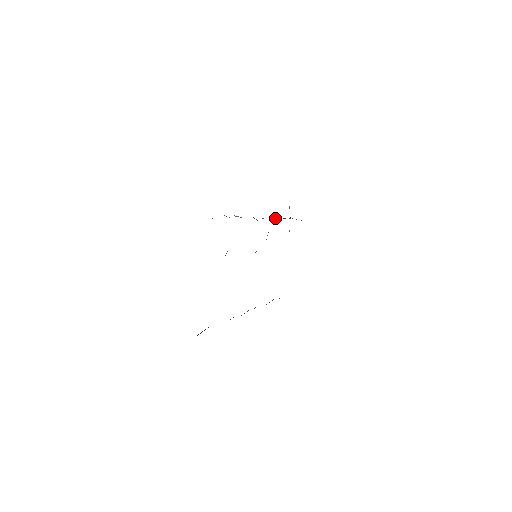
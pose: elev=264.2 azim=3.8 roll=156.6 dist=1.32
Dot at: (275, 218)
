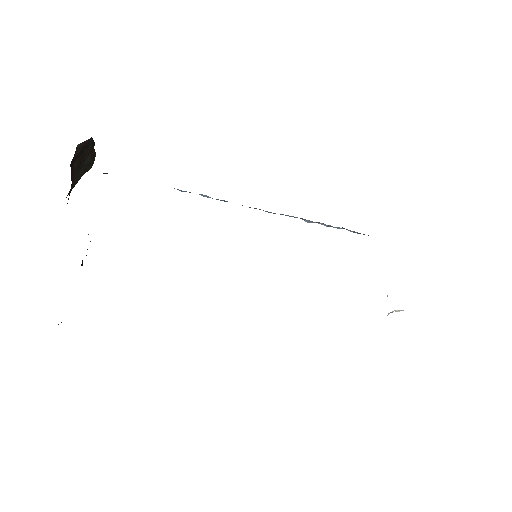
Dot at: occluded
